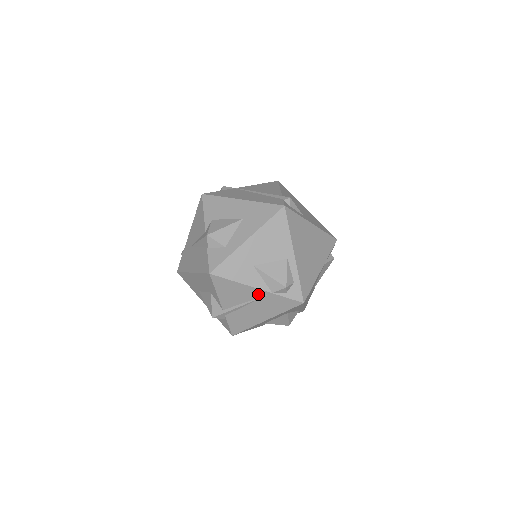
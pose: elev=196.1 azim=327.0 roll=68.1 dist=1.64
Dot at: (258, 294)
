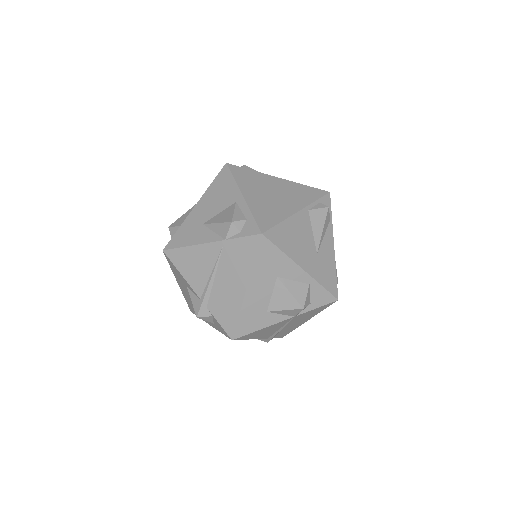
Dot at: (215, 251)
